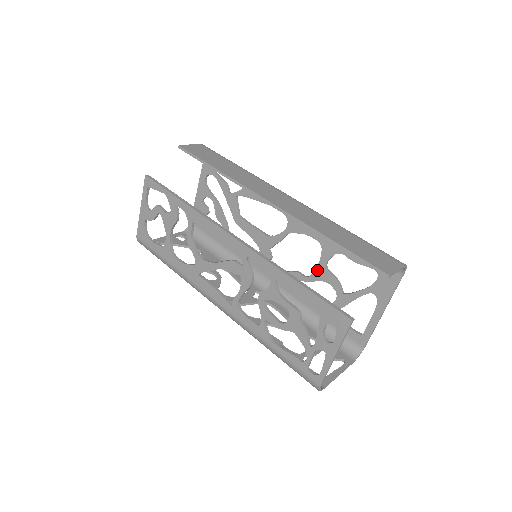
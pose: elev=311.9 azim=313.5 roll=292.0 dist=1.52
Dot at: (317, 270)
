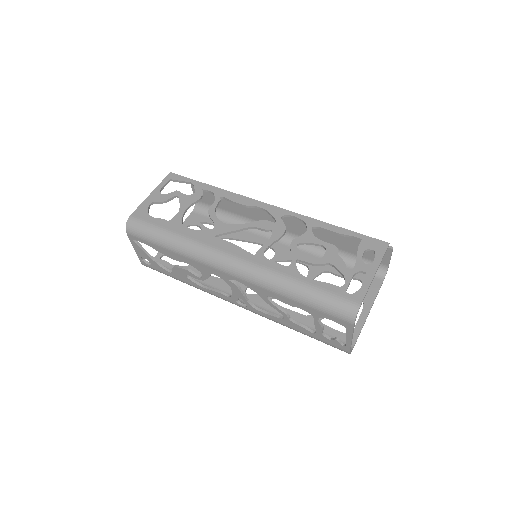
Dot at: occluded
